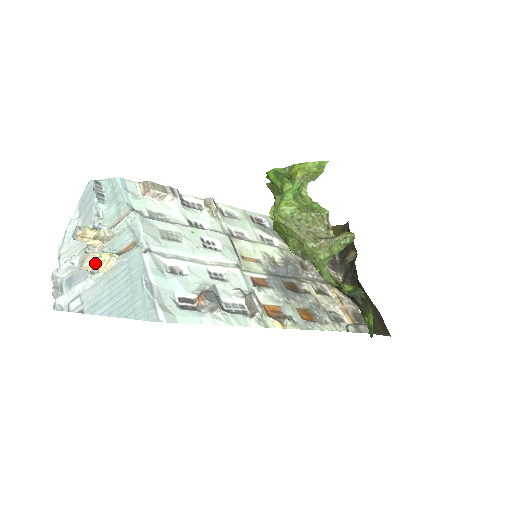
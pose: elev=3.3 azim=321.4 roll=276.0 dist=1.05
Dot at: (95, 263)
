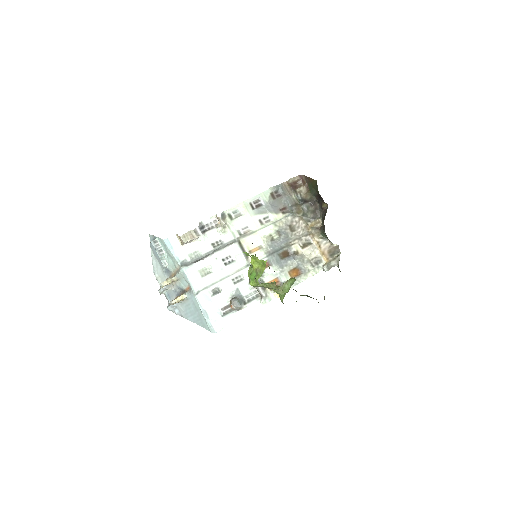
Dot at: (177, 302)
